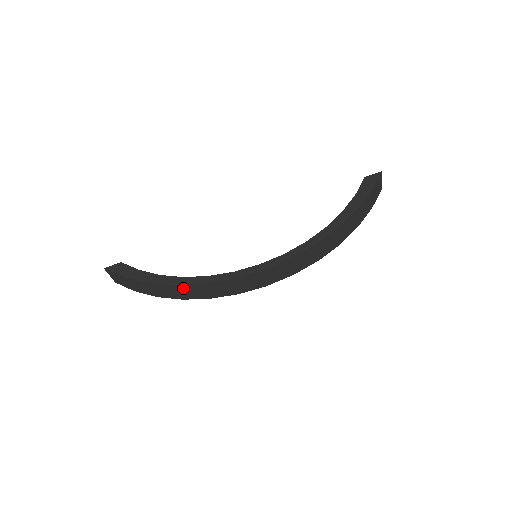
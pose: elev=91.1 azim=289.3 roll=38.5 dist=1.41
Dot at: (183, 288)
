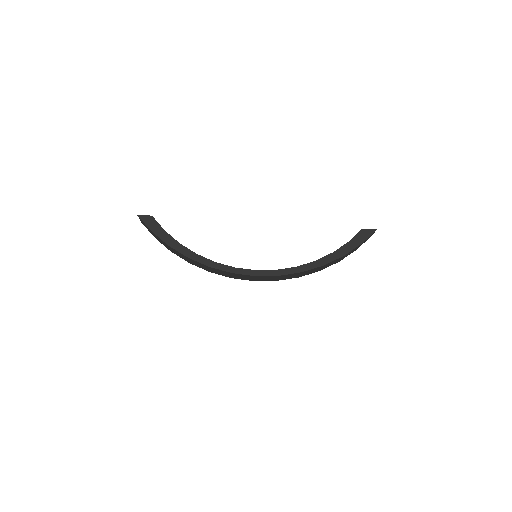
Dot at: (194, 261)
